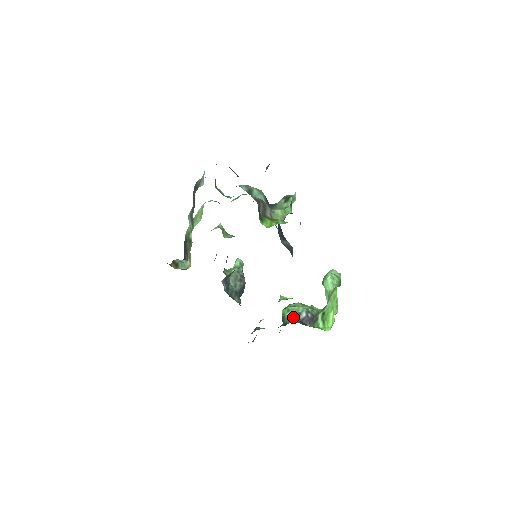
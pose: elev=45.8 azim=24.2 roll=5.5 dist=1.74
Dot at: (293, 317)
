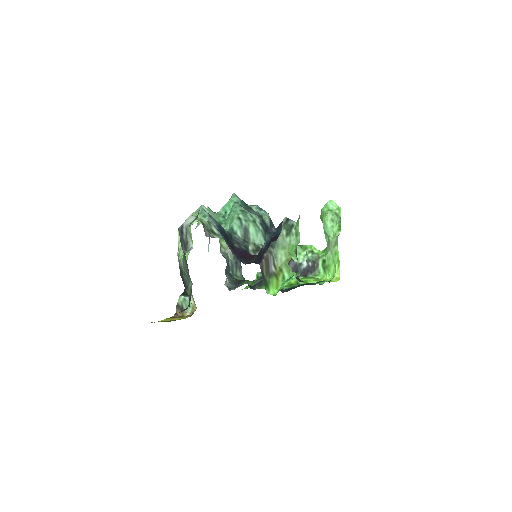
Dot at: occluded
